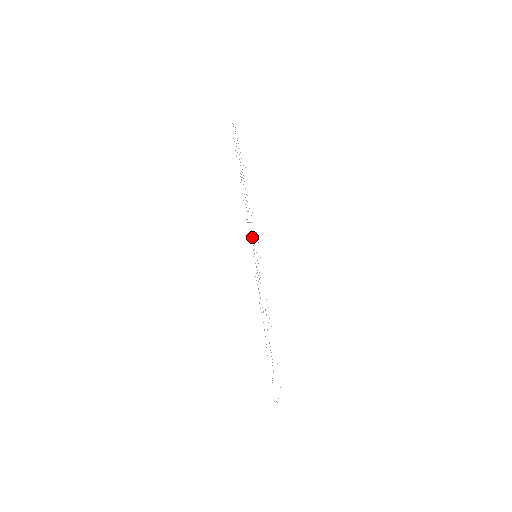
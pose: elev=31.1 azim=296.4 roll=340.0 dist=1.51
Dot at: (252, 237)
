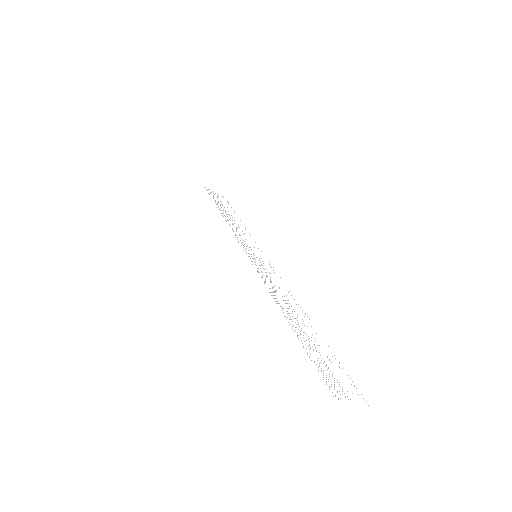
Dot at: occluded
